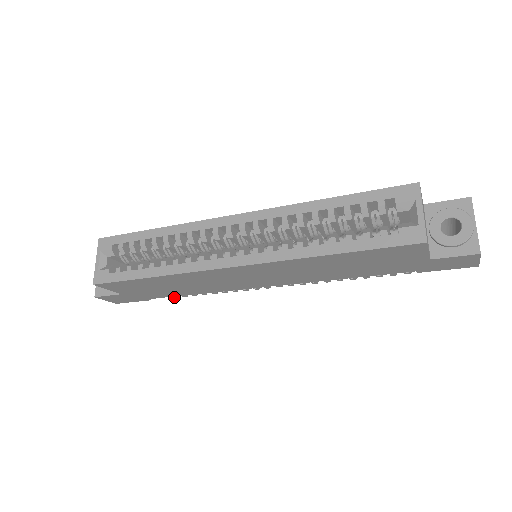
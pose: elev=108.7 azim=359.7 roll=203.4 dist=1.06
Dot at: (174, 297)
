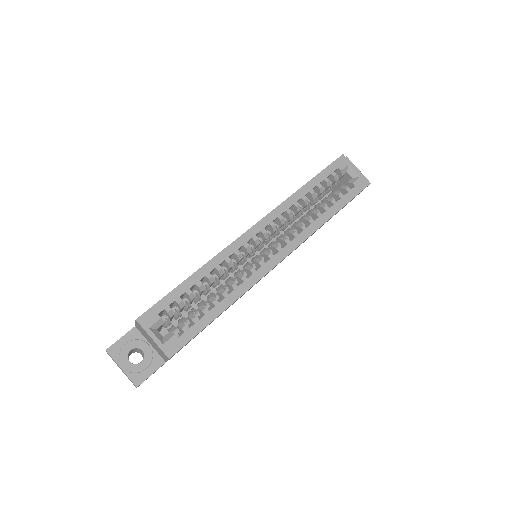
Dot at: occluded
